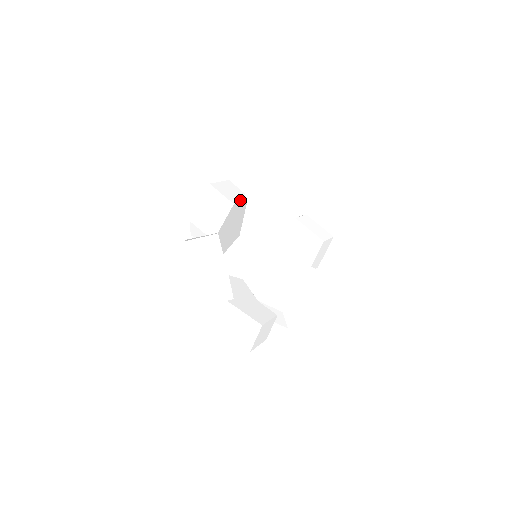
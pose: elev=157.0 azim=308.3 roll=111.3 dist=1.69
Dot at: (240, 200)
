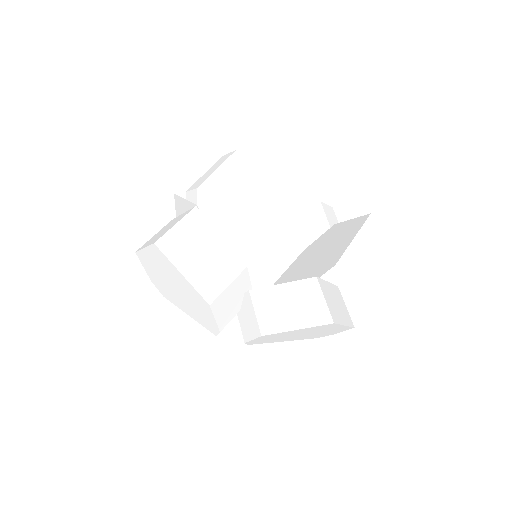
Dot at: occluded
